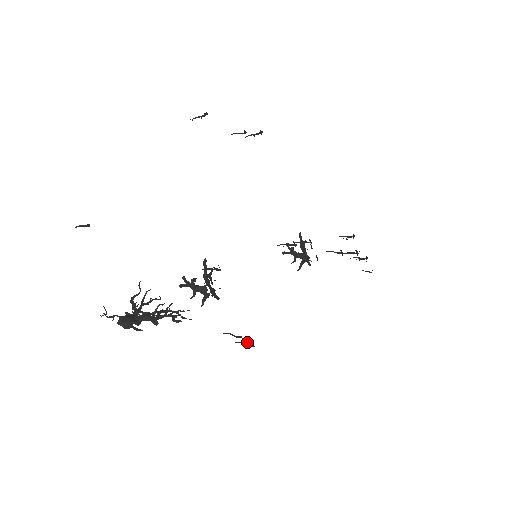
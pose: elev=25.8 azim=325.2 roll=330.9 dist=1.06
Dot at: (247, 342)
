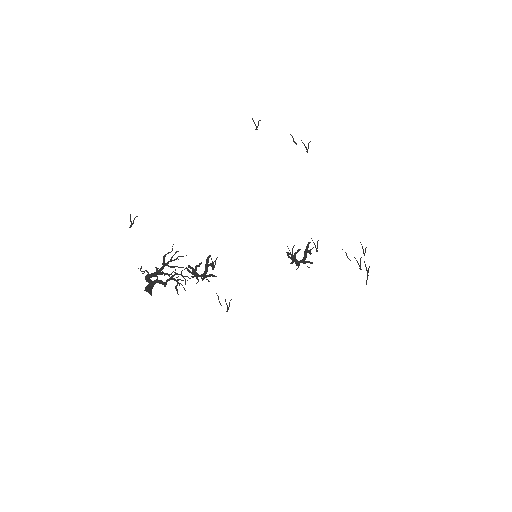
Dot at: (229, 304)
